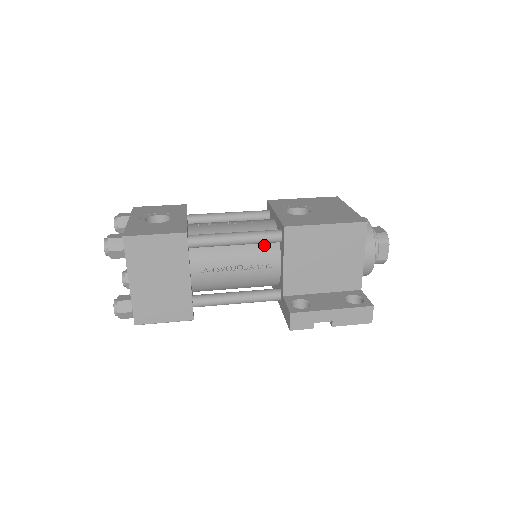
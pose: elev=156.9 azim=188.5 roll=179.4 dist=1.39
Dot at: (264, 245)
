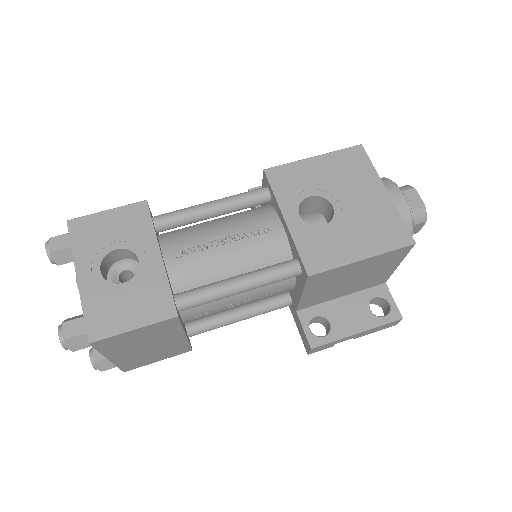
Dot at: occluded
